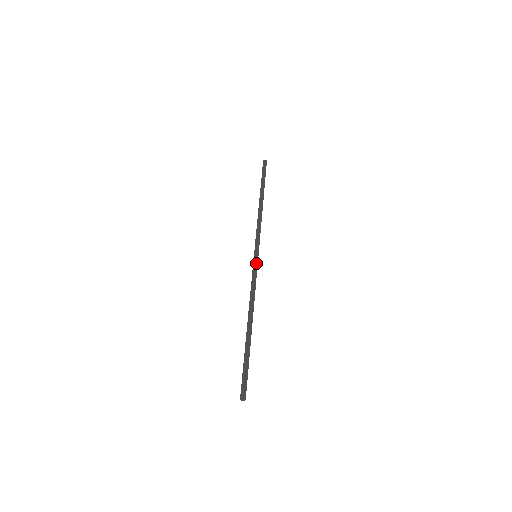
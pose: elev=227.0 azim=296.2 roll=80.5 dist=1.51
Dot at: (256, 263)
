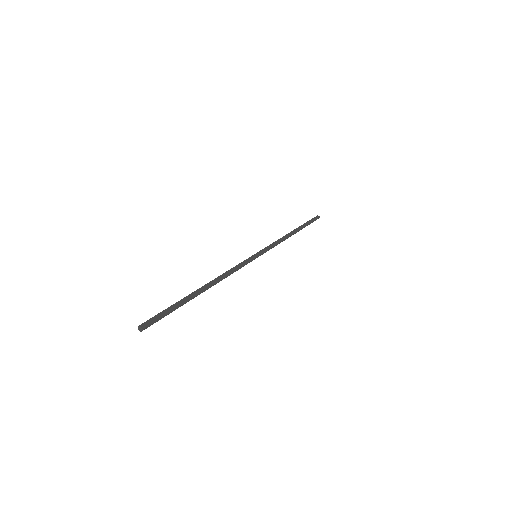
Dot at: (251, 258)
